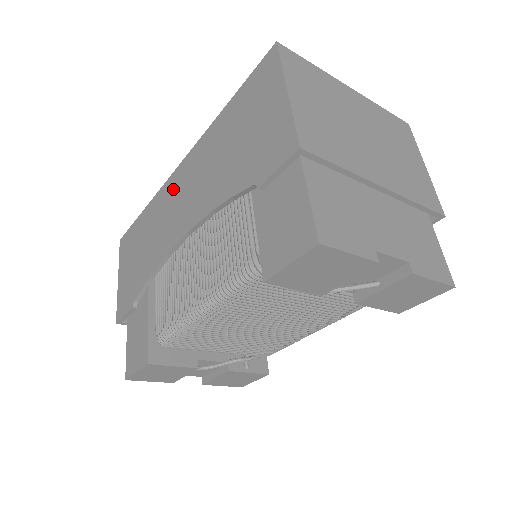
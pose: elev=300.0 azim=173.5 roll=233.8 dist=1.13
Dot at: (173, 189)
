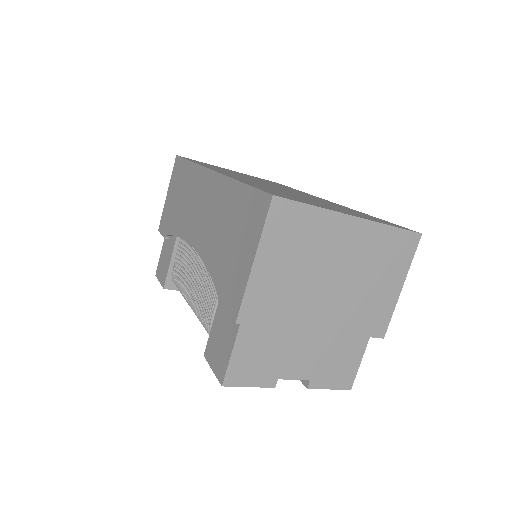
Dot at: (202, 186)
